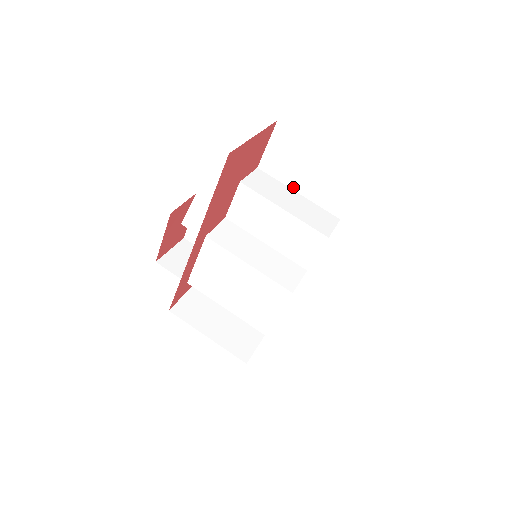
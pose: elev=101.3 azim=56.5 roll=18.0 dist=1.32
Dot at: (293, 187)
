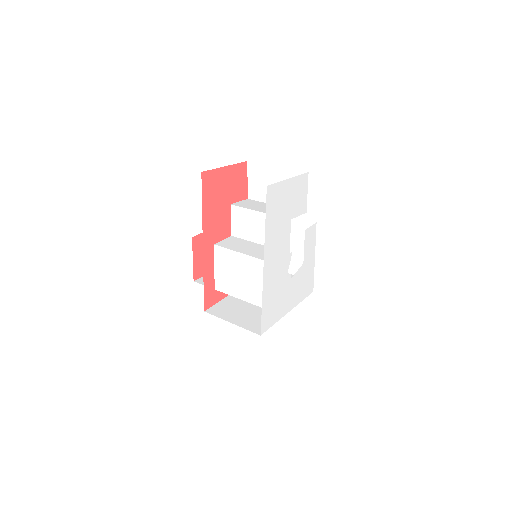
Dot at: occluded
